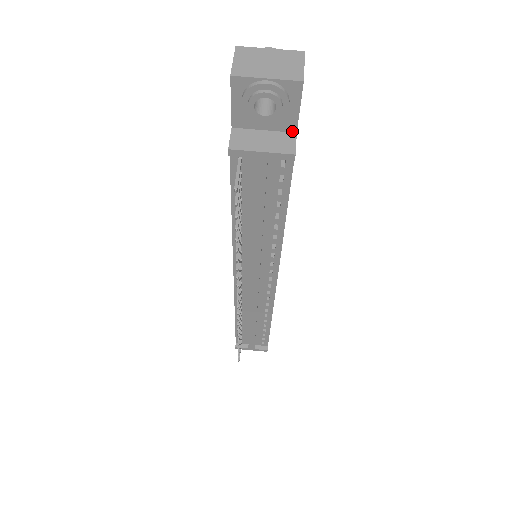
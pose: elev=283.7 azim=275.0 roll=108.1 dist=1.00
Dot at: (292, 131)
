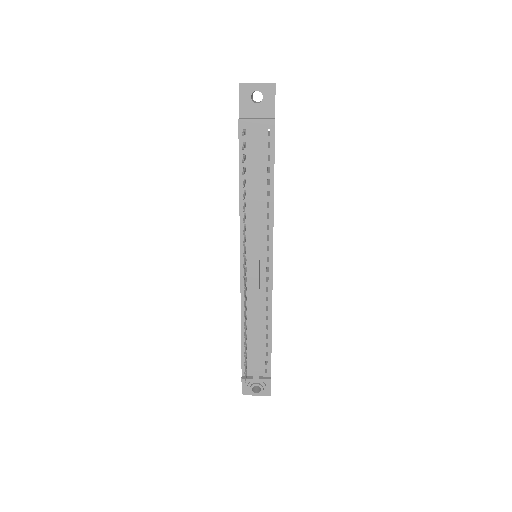
Dot at: (272, 117)
